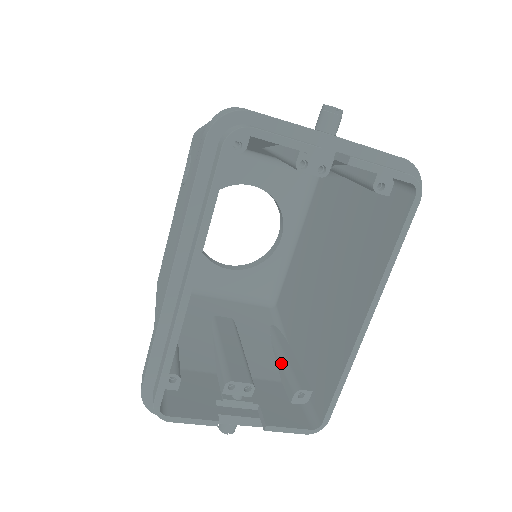
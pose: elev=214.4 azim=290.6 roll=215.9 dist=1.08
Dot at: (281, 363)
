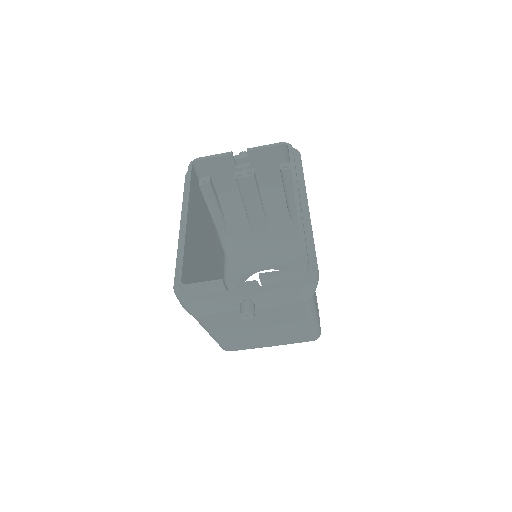
Dot at: occluded
